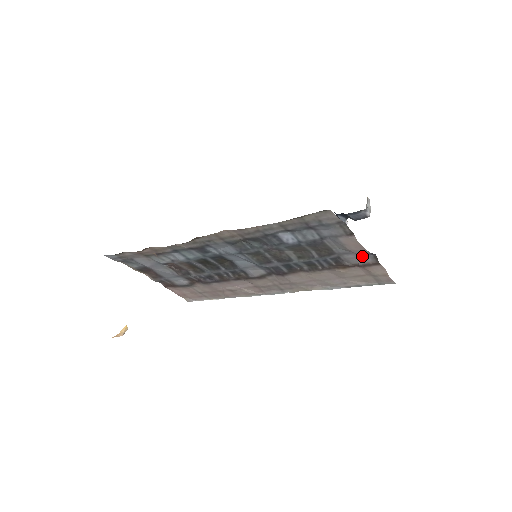
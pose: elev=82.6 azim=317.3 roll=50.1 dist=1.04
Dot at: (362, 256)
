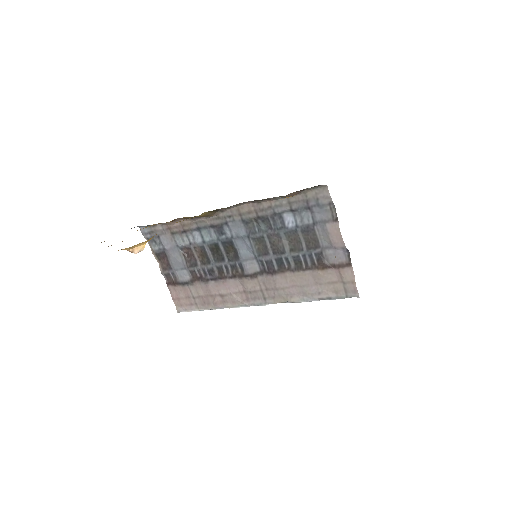
Dot at: (339, 253)
